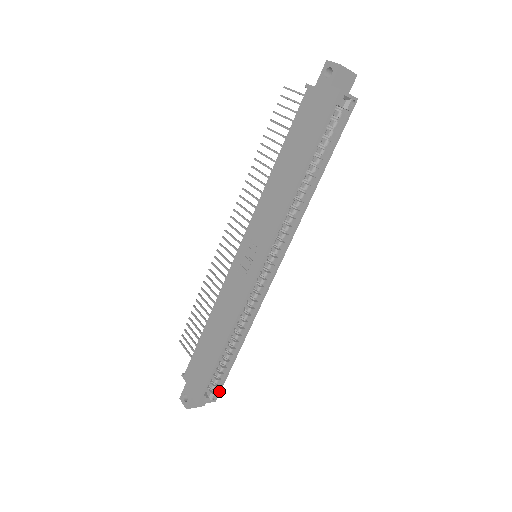
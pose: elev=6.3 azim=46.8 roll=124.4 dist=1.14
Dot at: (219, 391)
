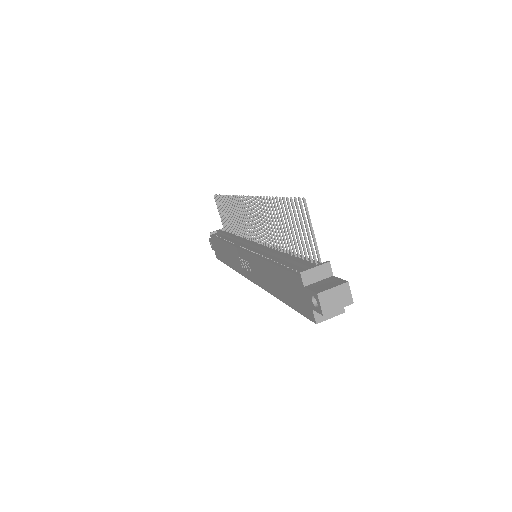
Dot at: occluded
